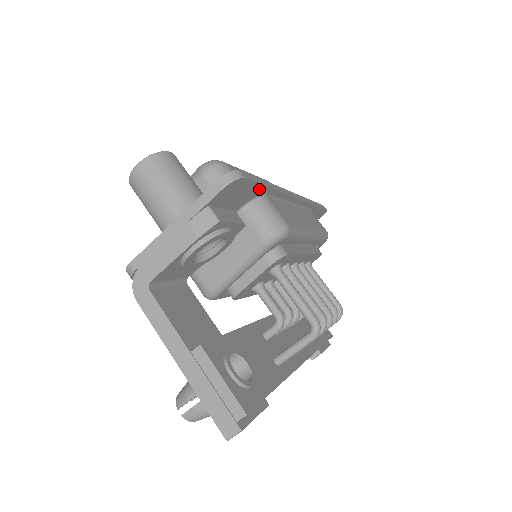
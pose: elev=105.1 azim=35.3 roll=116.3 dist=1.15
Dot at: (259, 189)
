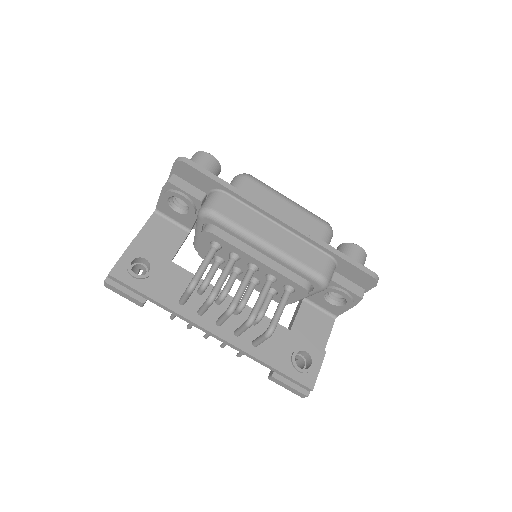
Dot at: (212, 181)
